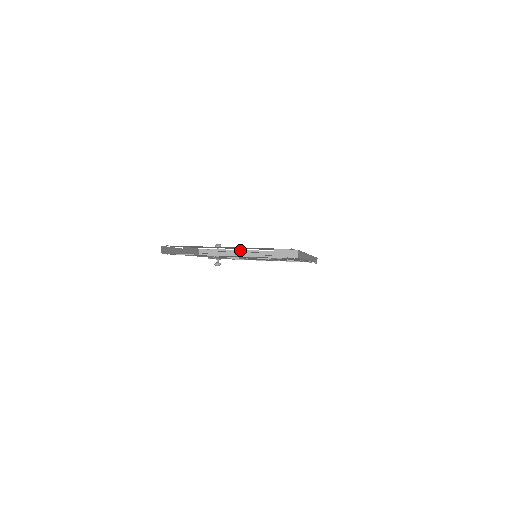
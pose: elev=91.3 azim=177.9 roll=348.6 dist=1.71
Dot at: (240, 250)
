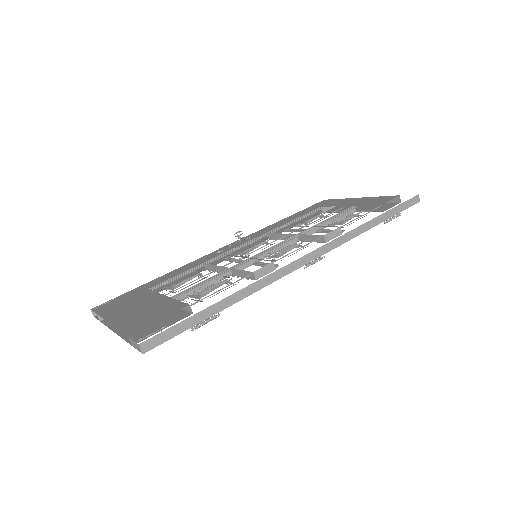
Dot at: (166, 297)
